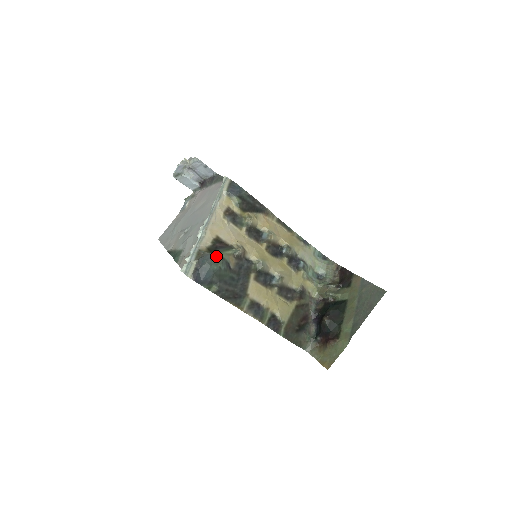
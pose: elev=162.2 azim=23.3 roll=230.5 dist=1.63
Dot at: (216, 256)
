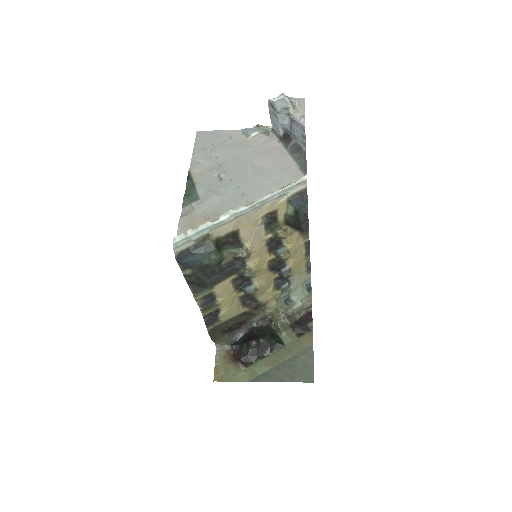
Dot at: (217, 252)
